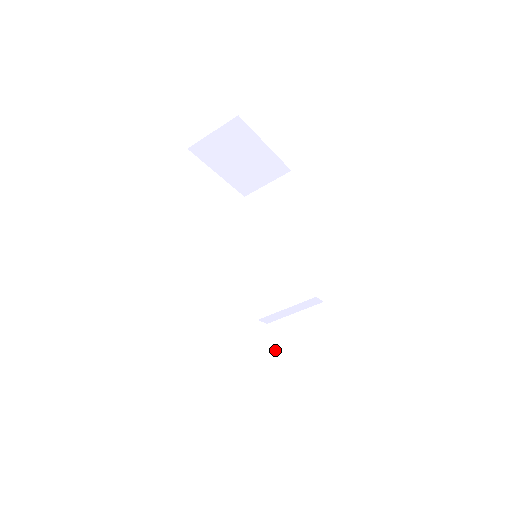
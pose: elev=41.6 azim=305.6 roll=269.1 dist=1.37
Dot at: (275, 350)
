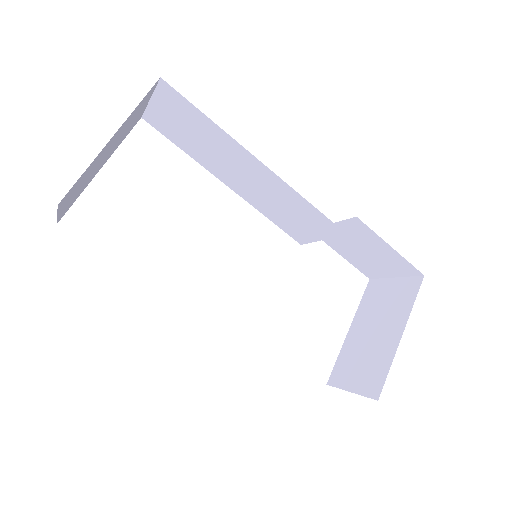
Dot at: (338, 250)
